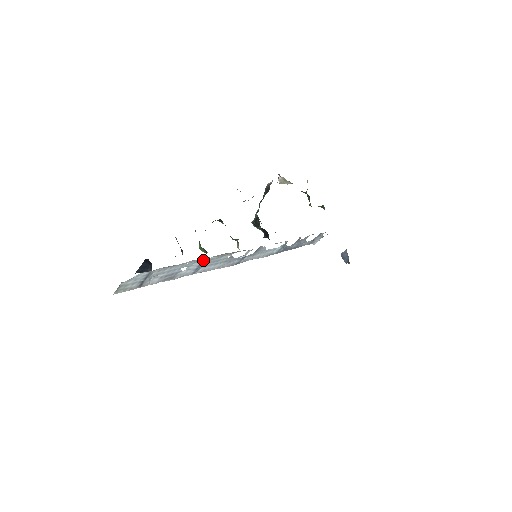
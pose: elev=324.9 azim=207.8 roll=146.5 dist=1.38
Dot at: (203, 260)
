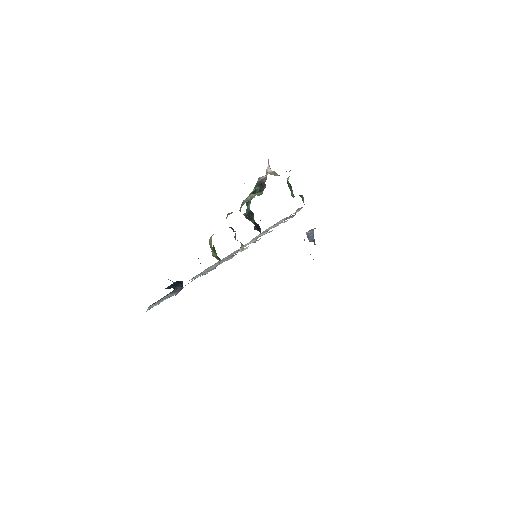
Dot at: occluded
